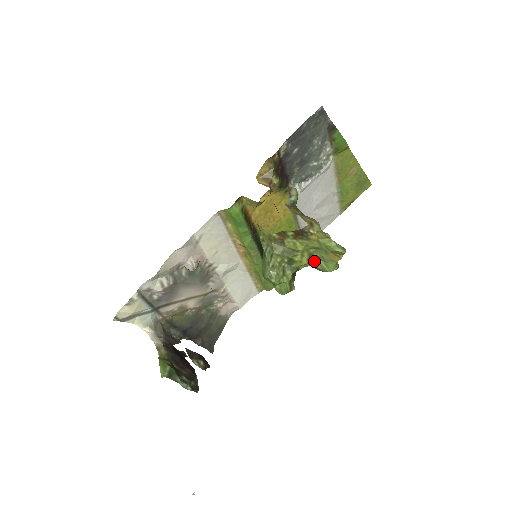
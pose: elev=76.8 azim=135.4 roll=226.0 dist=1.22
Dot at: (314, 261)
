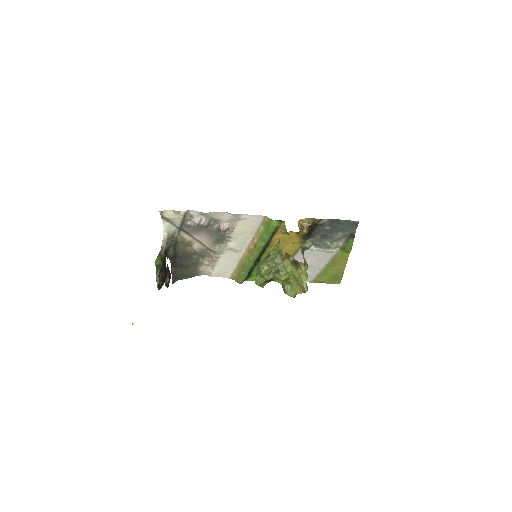
Dot at: (287, 283)
